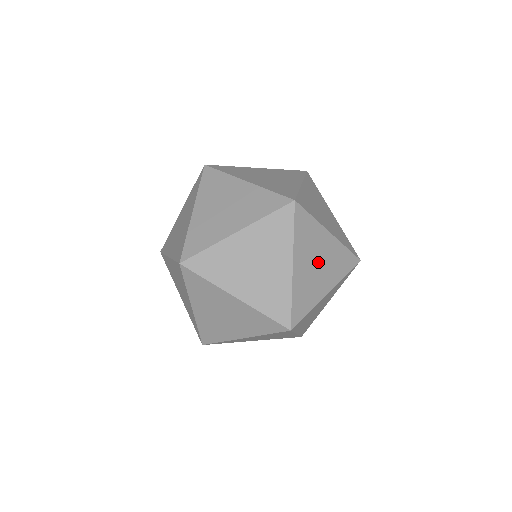
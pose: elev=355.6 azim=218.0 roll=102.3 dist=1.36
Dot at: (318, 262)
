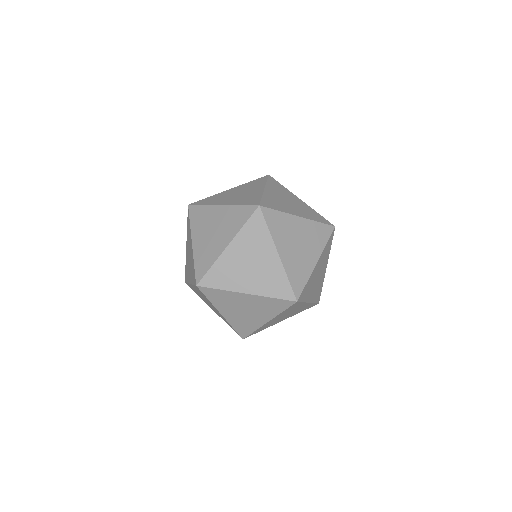
Dot at: occluded
